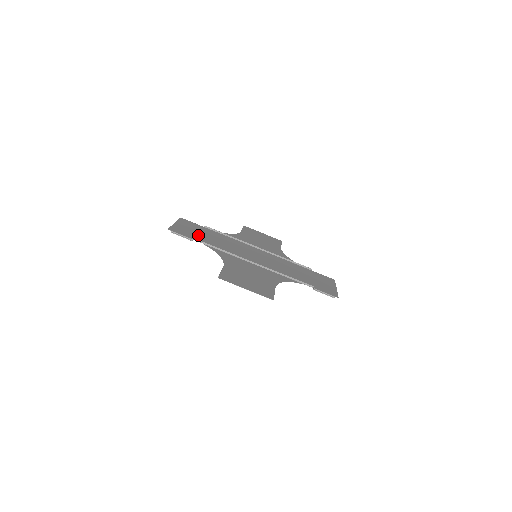
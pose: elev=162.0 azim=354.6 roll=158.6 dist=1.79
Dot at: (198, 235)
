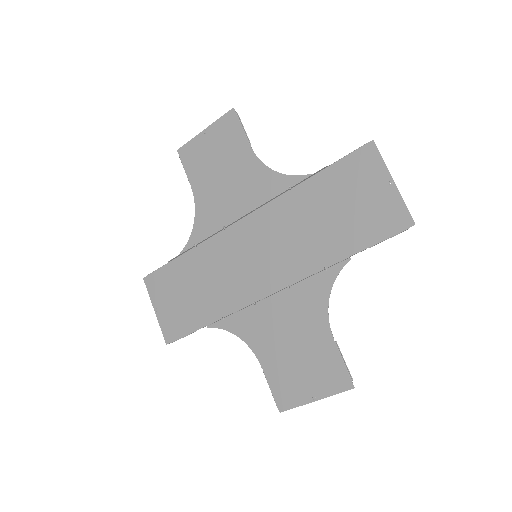
Dot at: (186, 307)
